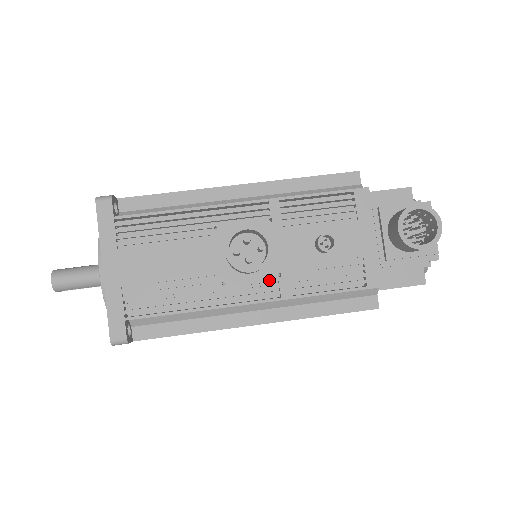
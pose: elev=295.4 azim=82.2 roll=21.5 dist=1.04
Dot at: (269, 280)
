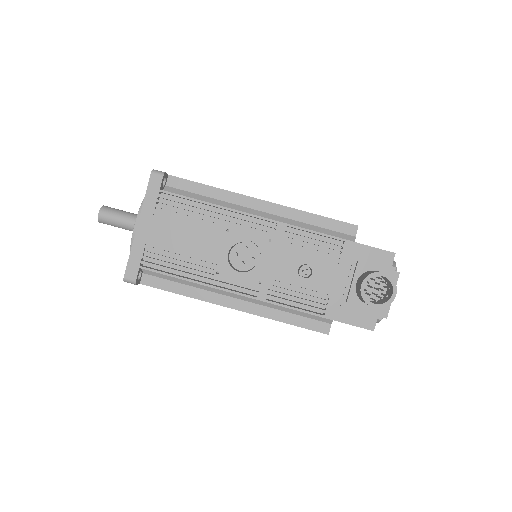
Dot at: (251, 283)
